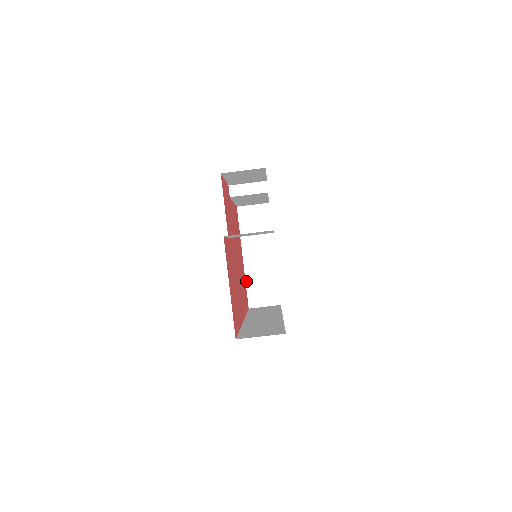
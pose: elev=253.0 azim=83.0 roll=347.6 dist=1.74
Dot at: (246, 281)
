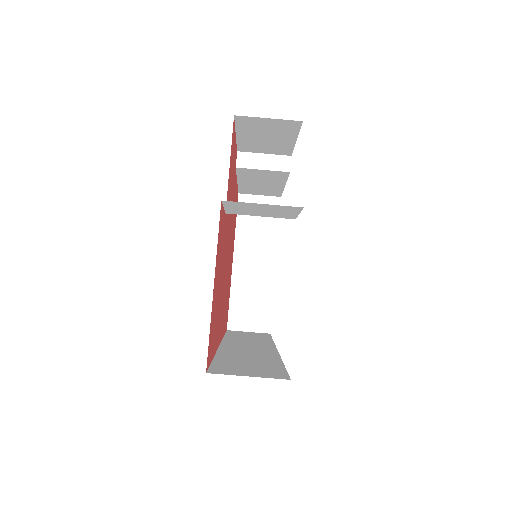
Dot at: (231, 293)
